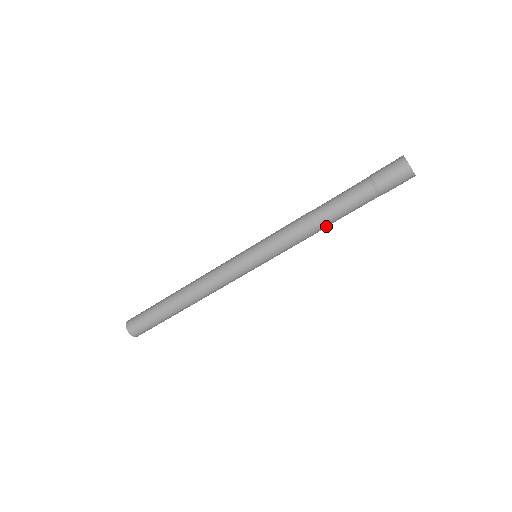
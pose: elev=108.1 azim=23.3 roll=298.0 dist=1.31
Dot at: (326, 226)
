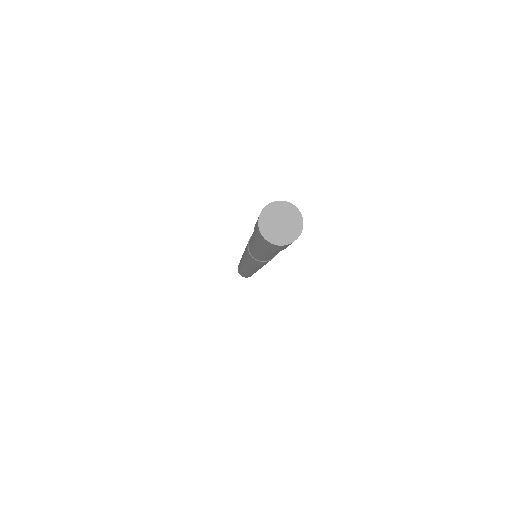
Dot at: (261, 259)
